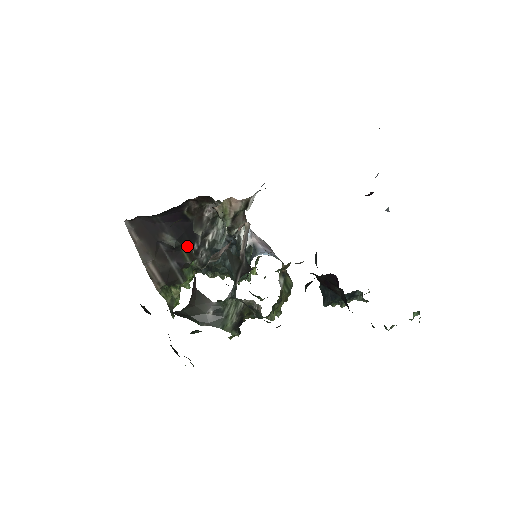
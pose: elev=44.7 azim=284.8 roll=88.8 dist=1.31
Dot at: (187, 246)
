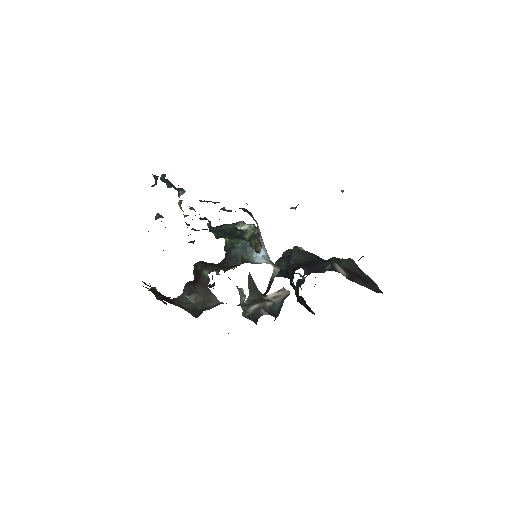
Dot at: occluded
